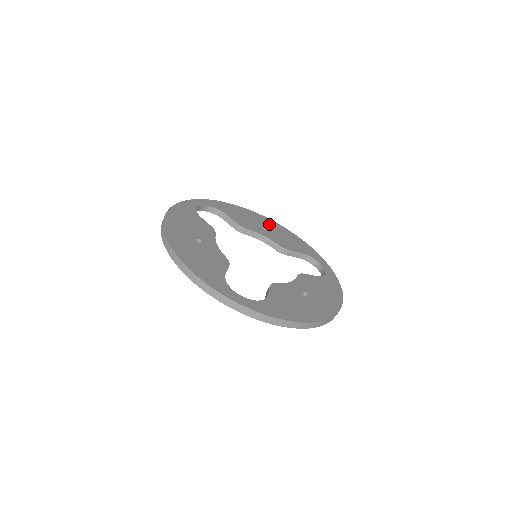
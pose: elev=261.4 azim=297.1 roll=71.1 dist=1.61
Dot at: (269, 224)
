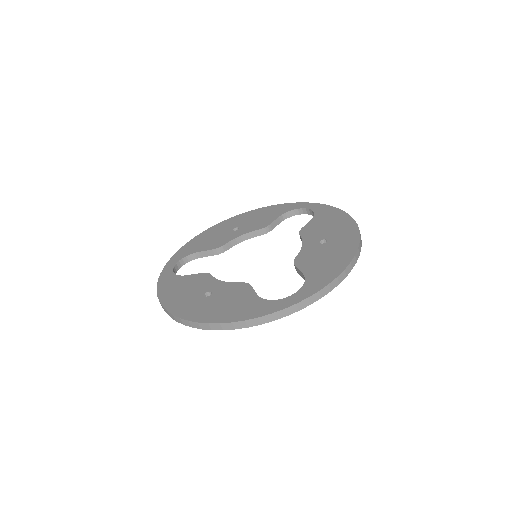
Dot at: (232, 223)
